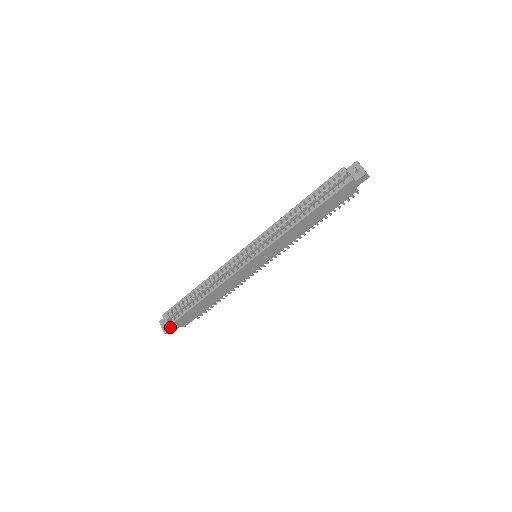
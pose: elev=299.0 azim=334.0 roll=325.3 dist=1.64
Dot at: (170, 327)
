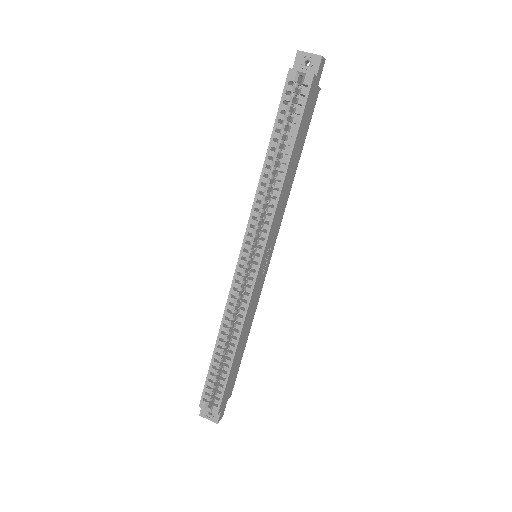
Dot at: (219, 412)
